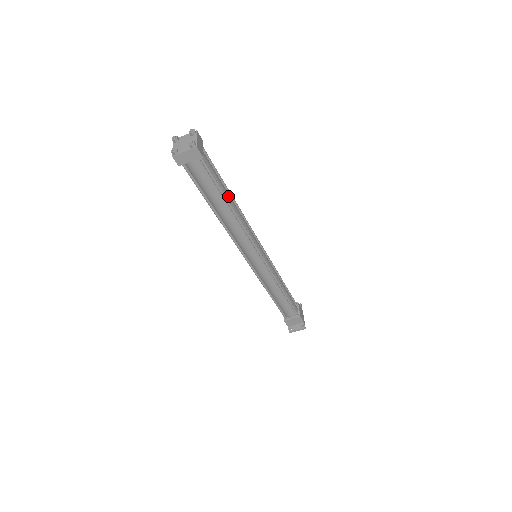
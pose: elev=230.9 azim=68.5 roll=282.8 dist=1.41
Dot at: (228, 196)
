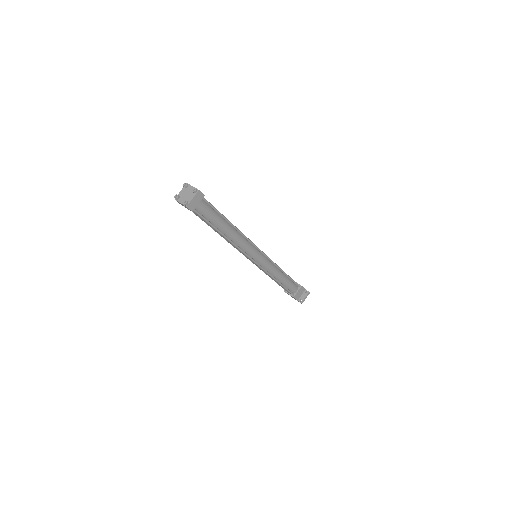
Dot at: occluded
